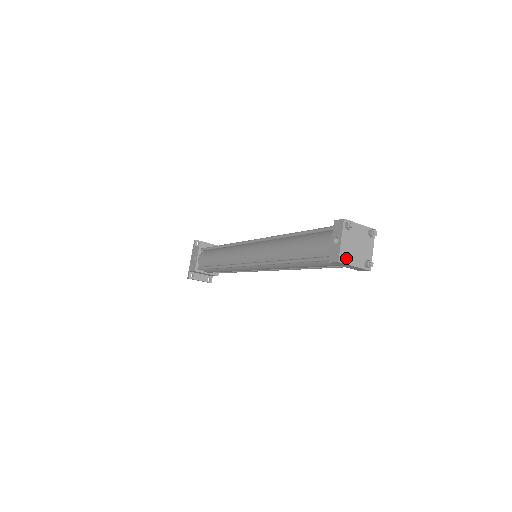
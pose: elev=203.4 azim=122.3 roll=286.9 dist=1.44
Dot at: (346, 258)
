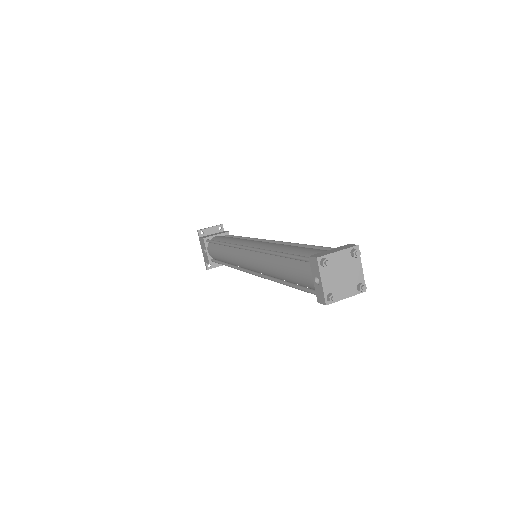
Dot at: (332, 301)
